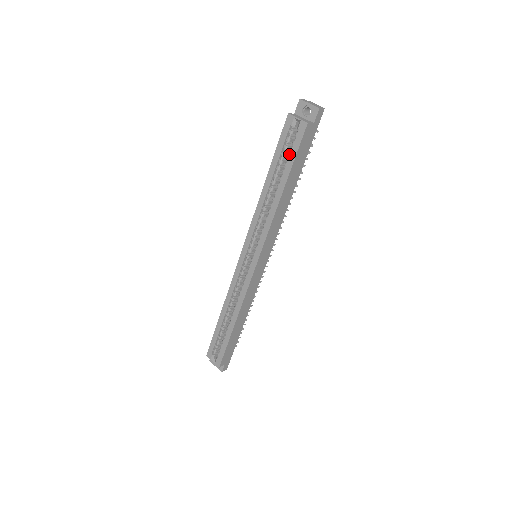
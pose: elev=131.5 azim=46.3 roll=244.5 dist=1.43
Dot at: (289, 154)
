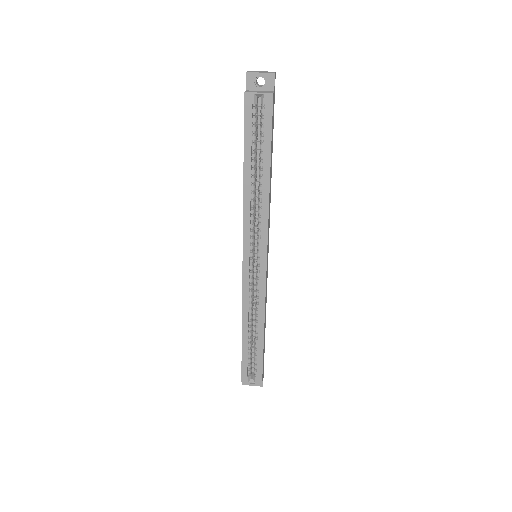
Dot at: (261, 135)
